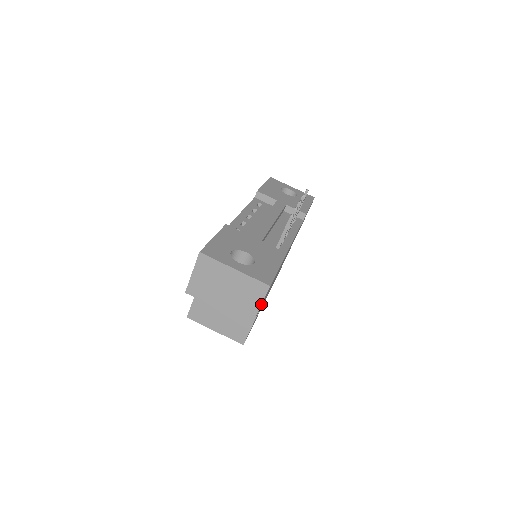
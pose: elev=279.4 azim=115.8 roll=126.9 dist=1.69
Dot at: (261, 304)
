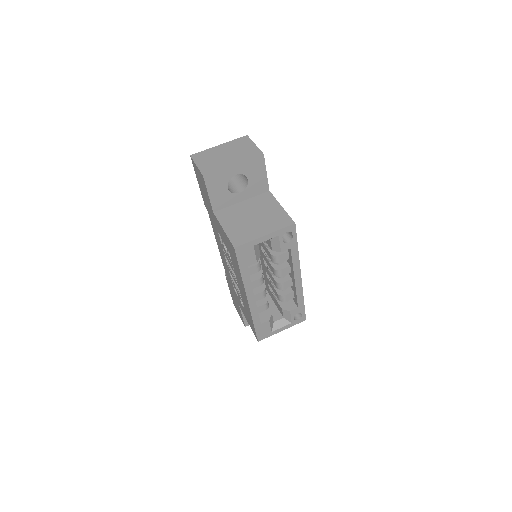
Dot at: (254, 143)
